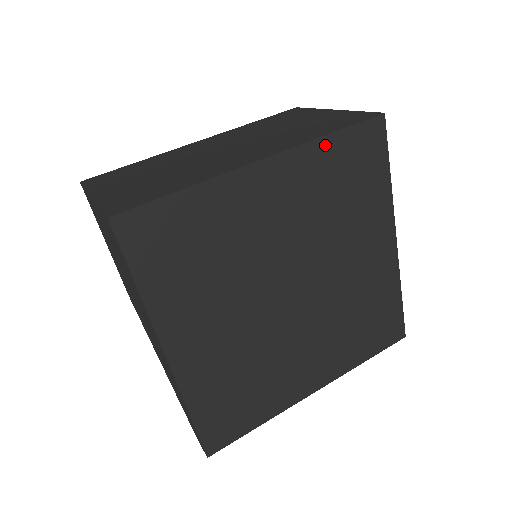
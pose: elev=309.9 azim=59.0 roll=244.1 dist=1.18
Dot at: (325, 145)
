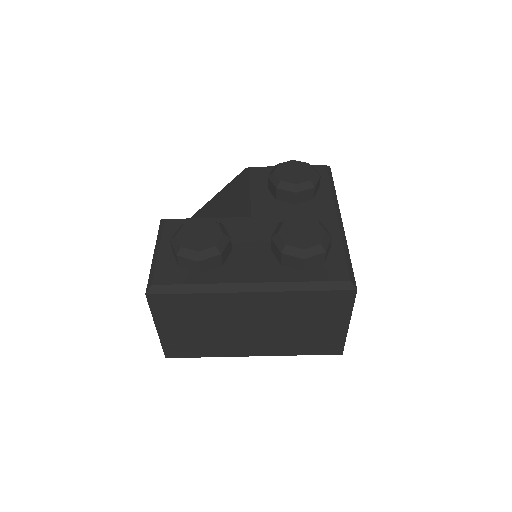
Dot at: occluded
